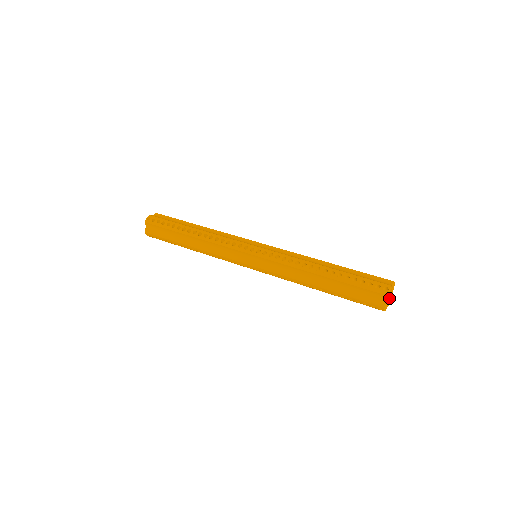
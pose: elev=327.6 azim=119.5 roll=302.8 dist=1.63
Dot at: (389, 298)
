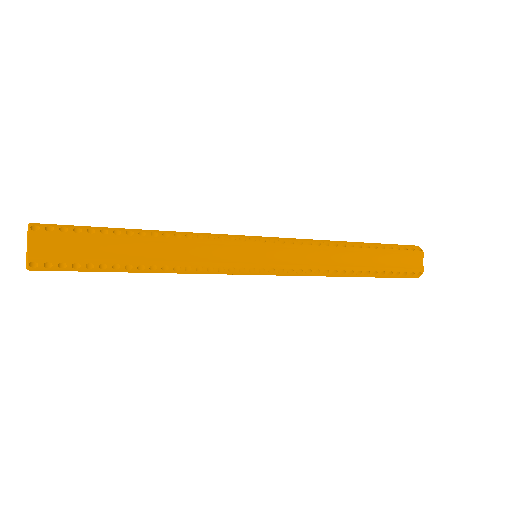
Dot at: occluded
